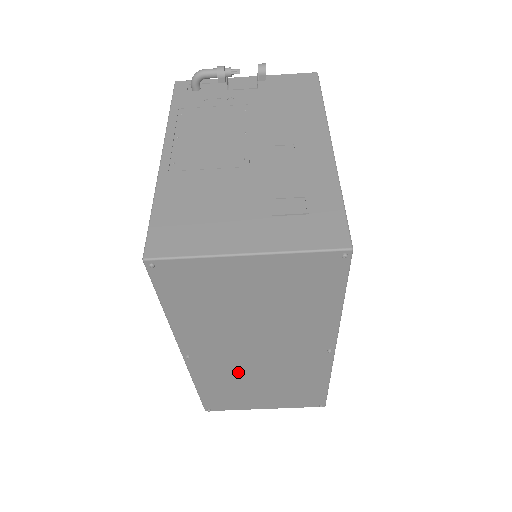
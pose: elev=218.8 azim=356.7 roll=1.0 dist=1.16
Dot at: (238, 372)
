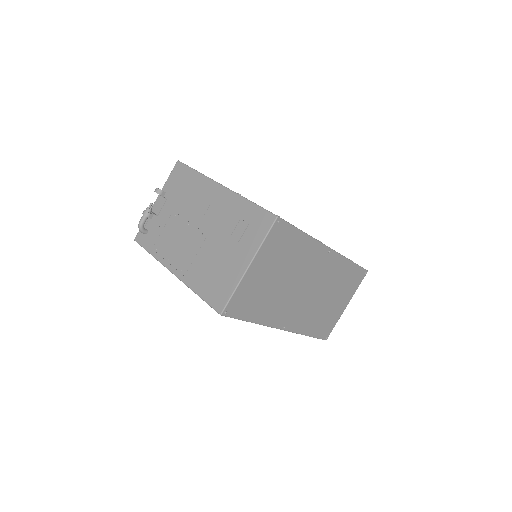
Dot at: (311, 307)
